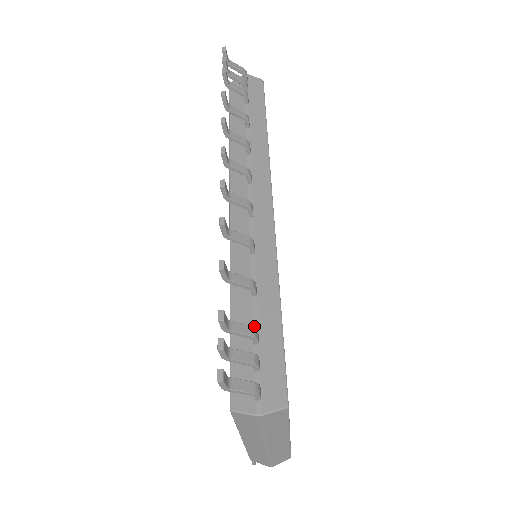
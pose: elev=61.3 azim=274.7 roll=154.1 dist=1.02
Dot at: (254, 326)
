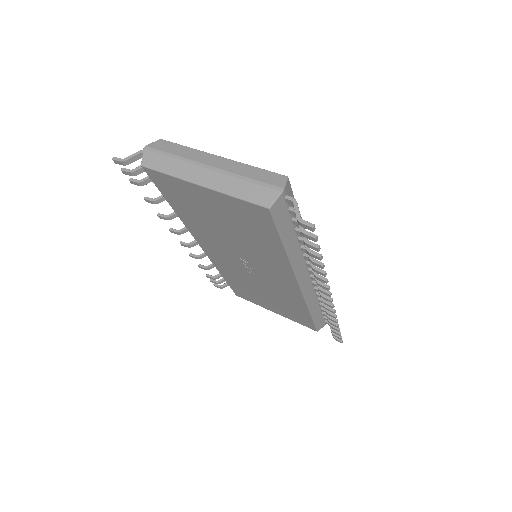
Dot at: occluded
